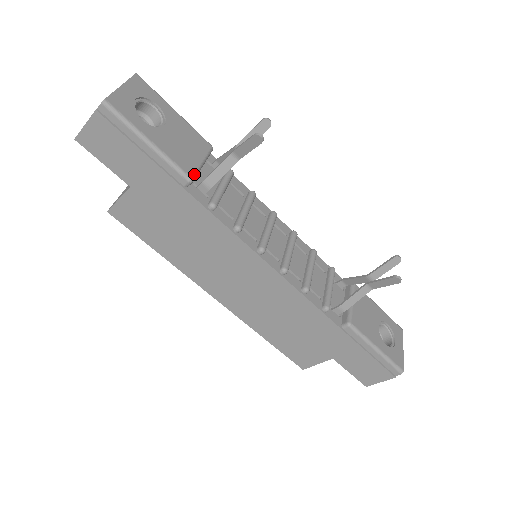
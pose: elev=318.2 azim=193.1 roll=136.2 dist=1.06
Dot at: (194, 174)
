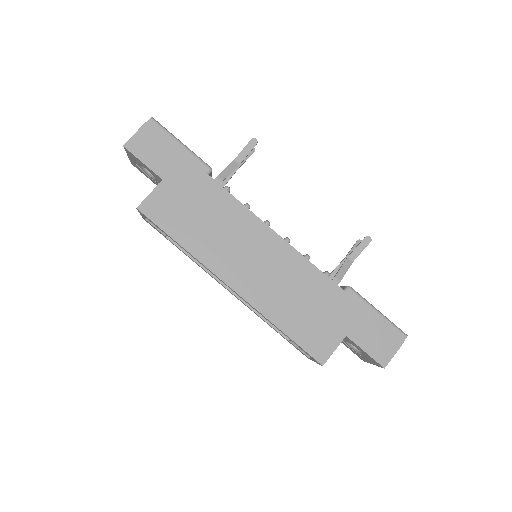
Dot at: (211, 169)
